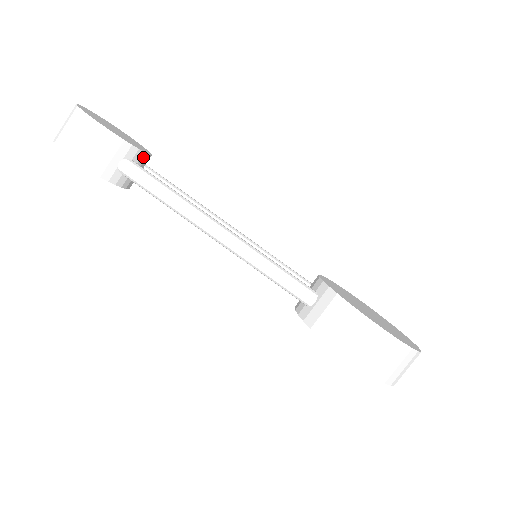
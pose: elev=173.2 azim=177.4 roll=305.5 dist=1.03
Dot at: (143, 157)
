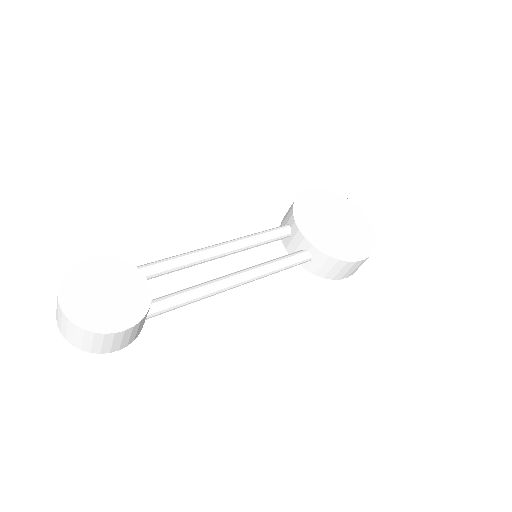
Dot at: (149, 291)
